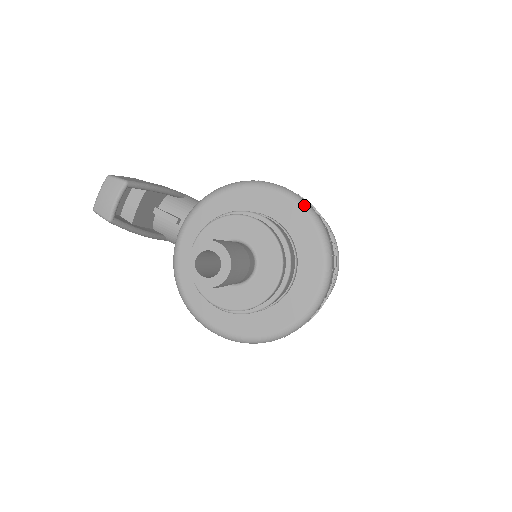
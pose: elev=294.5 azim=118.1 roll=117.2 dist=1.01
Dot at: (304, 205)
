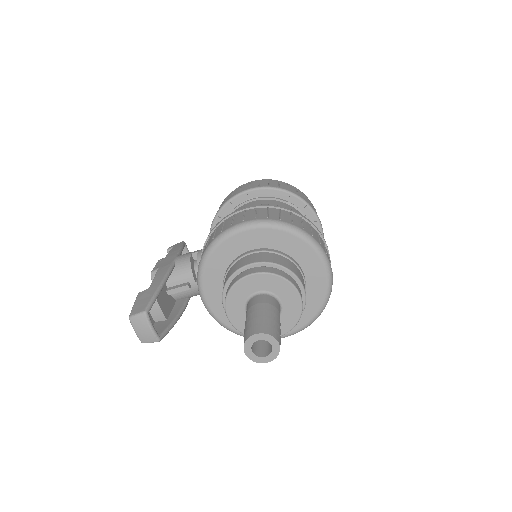
Dot at: (267, 224)
